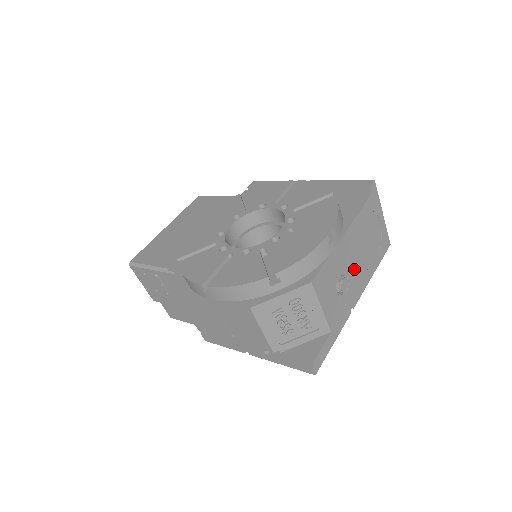
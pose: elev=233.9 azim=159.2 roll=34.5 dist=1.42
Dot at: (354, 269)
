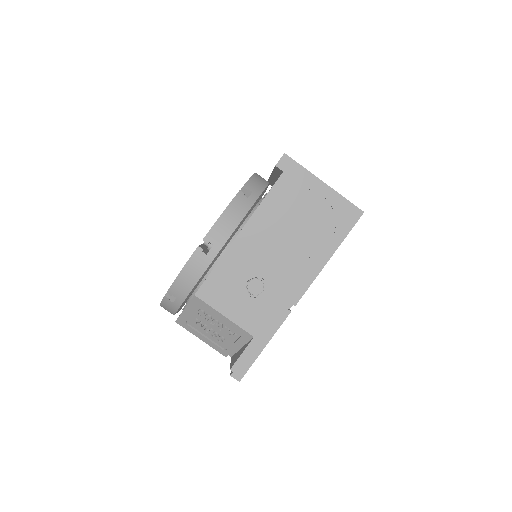
Dot at: (278, 264)
